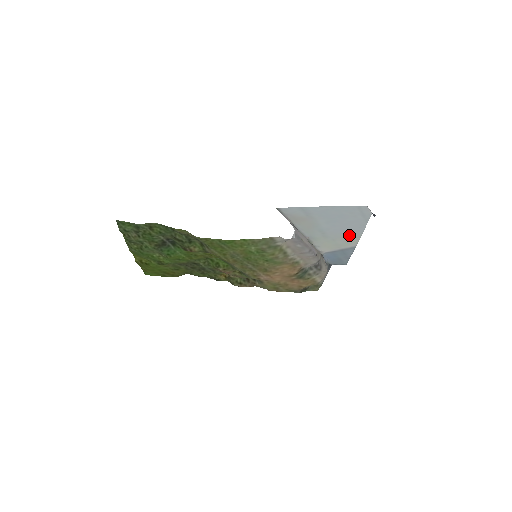
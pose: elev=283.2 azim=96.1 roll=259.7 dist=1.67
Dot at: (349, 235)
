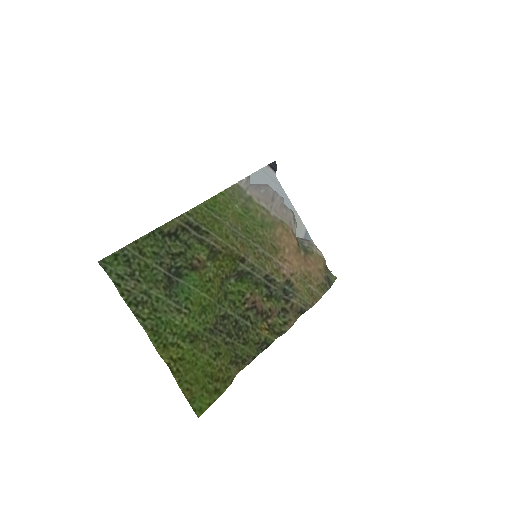
Dot at: occluded
